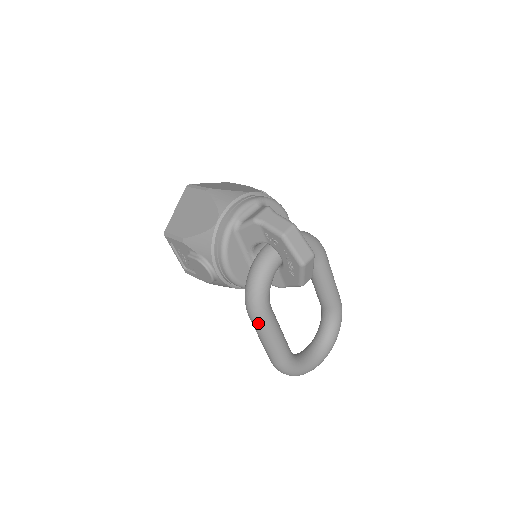
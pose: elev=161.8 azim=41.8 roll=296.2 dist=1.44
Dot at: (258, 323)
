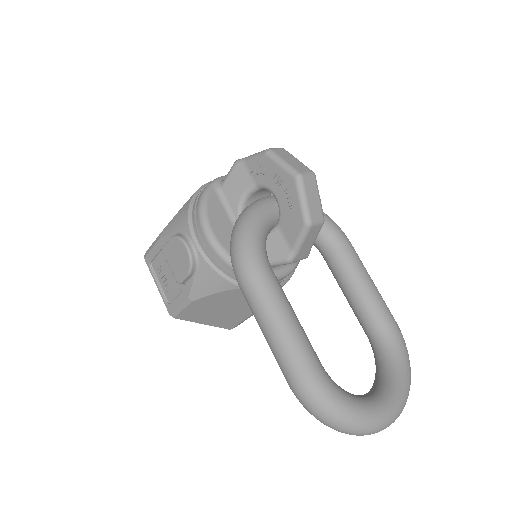
Dot at: (250, 281)
